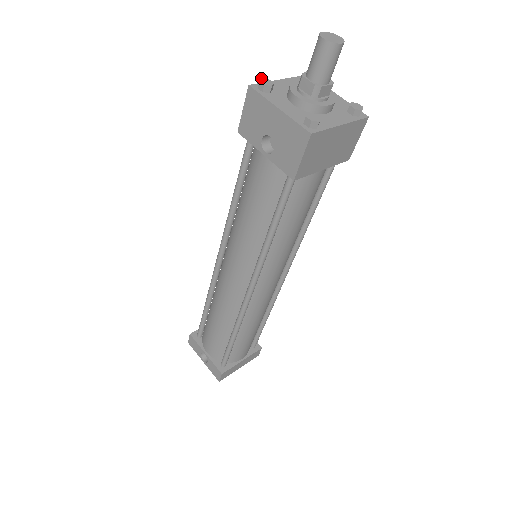
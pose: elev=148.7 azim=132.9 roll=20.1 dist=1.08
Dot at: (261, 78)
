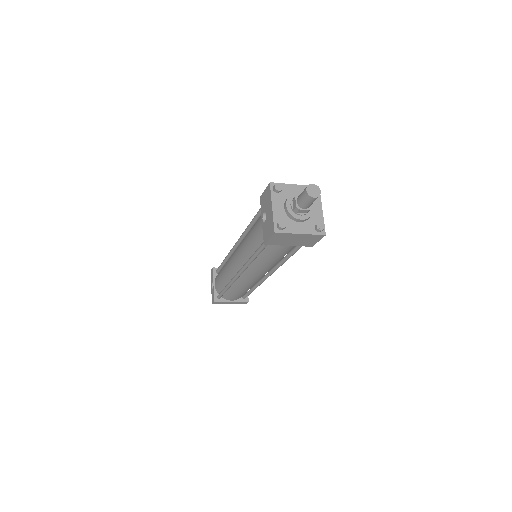
Dot at: occluded
